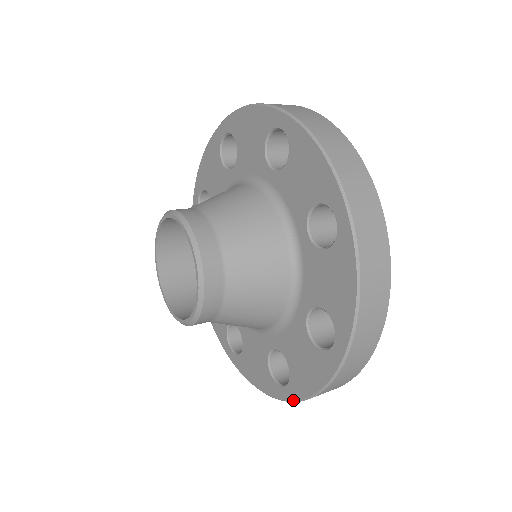
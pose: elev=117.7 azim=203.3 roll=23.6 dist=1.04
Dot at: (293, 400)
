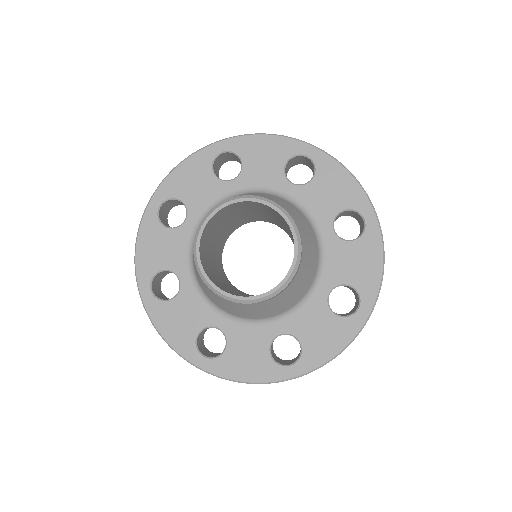
Dot at: (374, 303)
